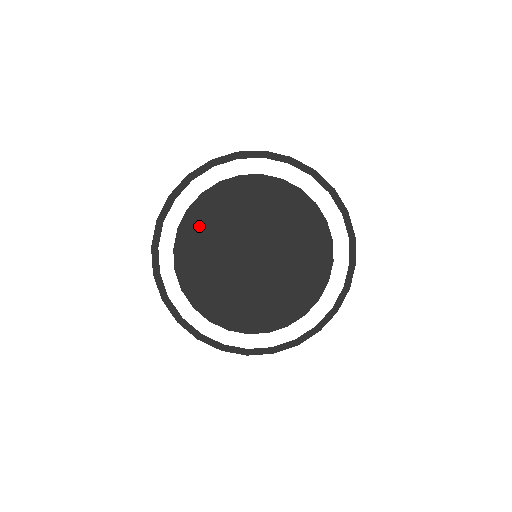
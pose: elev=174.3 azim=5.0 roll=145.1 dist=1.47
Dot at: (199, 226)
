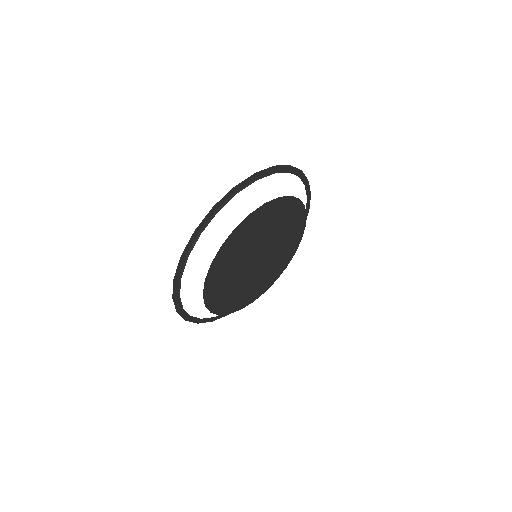
Dot at: (227, 255)
